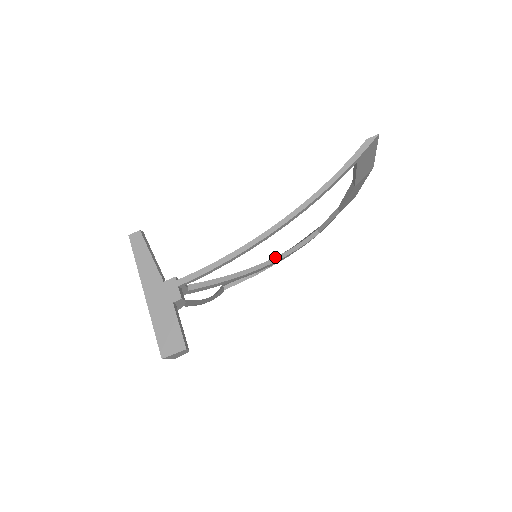
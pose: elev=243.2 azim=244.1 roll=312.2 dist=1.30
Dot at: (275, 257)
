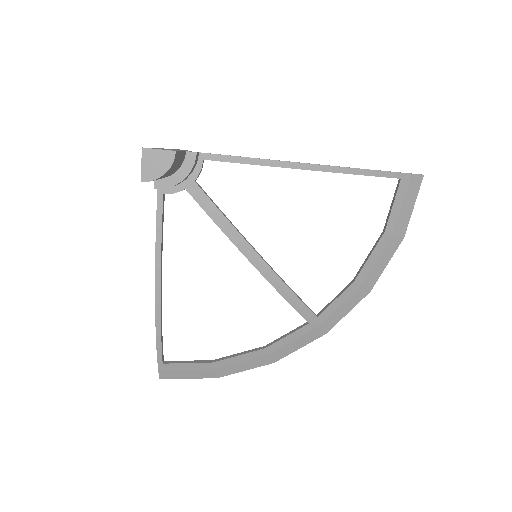
Dot at: occluded
